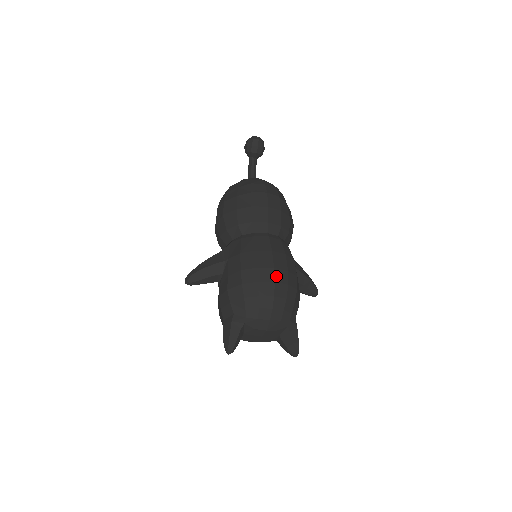
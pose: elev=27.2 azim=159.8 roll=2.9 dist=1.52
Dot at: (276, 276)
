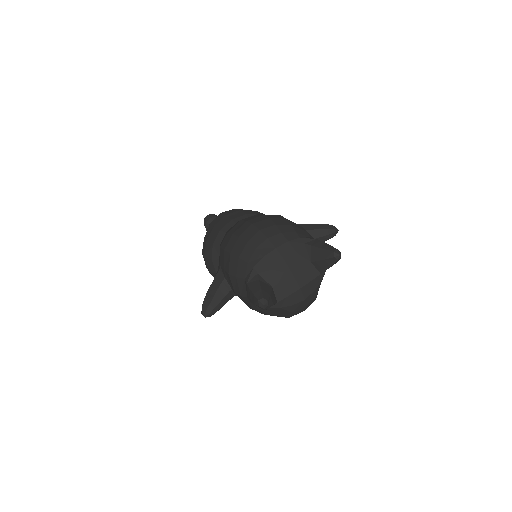
Dot at: (252, 222)
